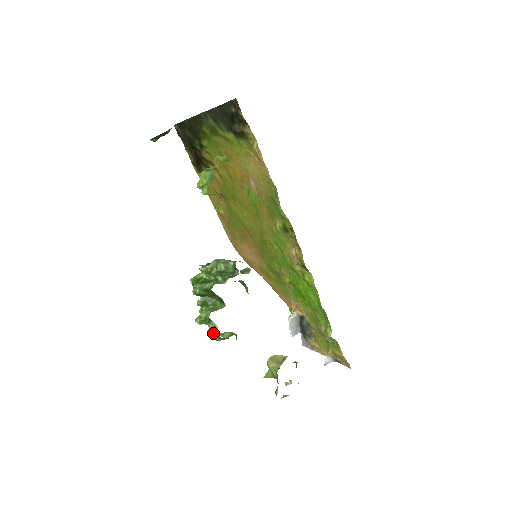
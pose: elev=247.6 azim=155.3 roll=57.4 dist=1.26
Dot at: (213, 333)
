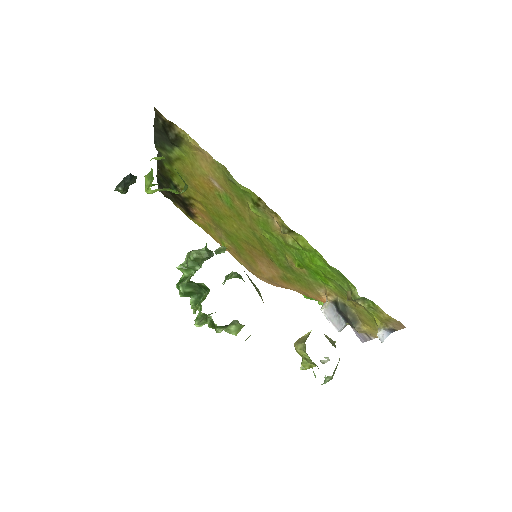
Dot at: (212, 327)
